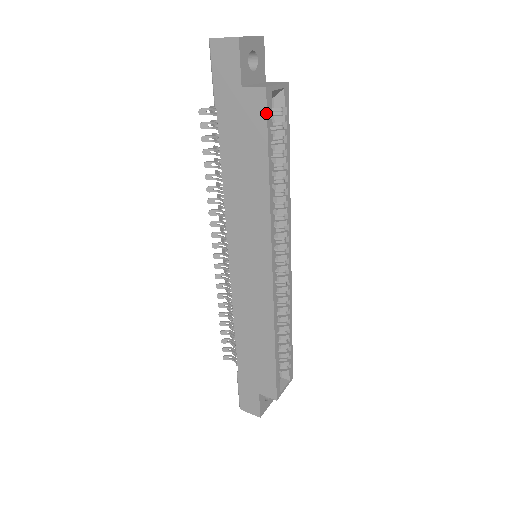
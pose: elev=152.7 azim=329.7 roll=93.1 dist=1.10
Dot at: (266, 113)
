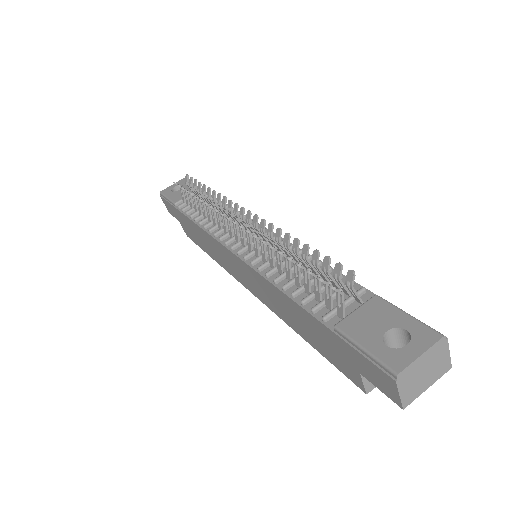
Dot at: (347, 377)
